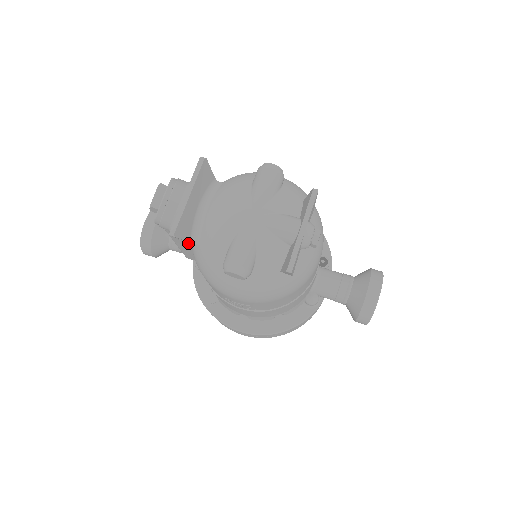
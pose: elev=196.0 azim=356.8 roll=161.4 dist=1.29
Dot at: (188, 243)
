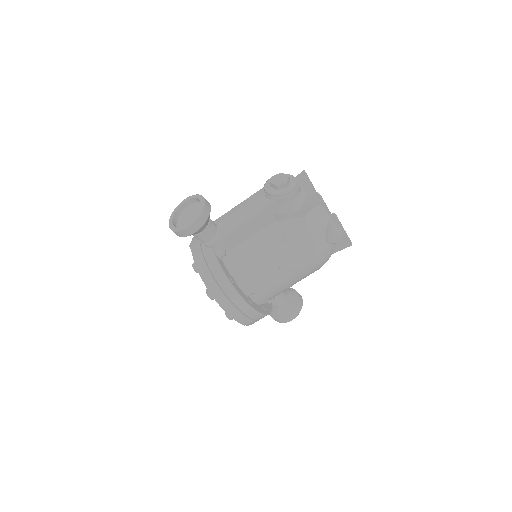
Dot at: (290, 217)
